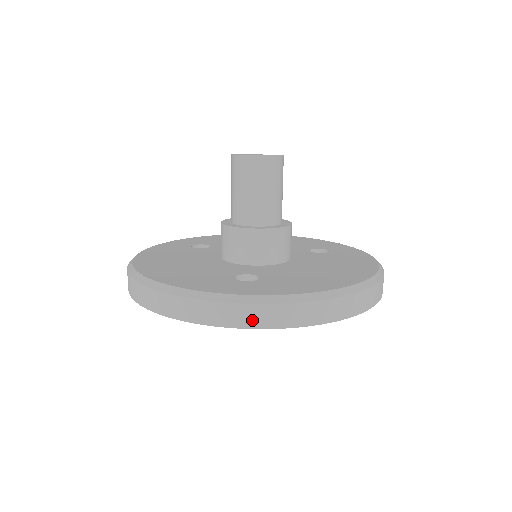
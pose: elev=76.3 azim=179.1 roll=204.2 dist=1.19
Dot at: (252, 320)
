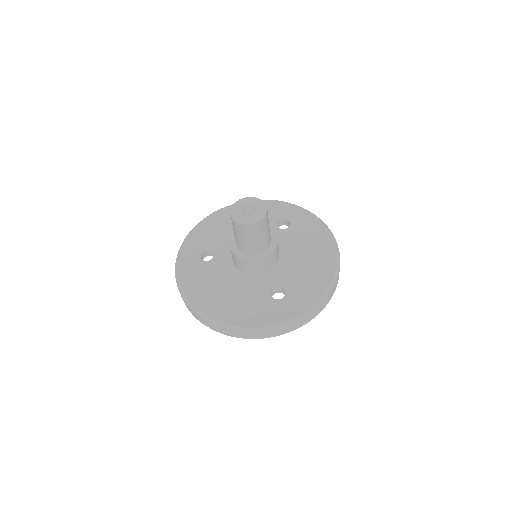
Dot at: (301, 324)
